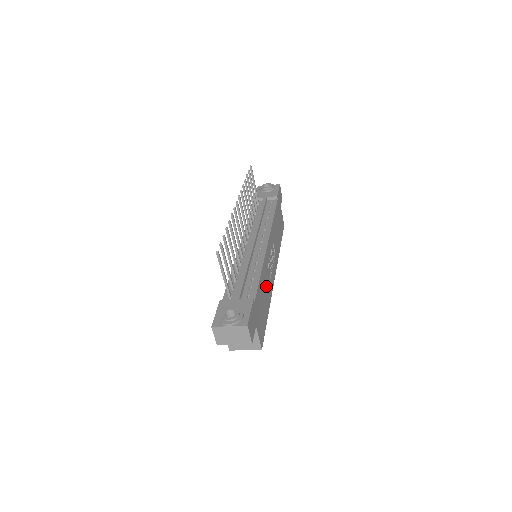
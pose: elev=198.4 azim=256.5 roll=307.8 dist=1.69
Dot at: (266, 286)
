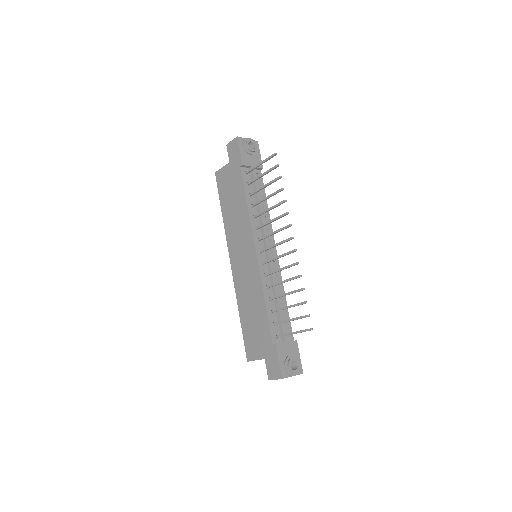
Dot at: occluded
